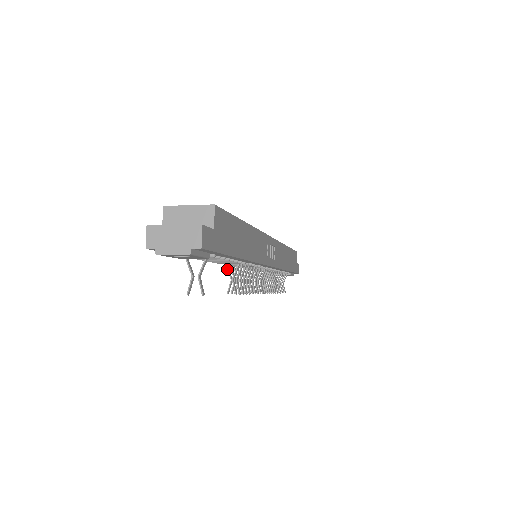
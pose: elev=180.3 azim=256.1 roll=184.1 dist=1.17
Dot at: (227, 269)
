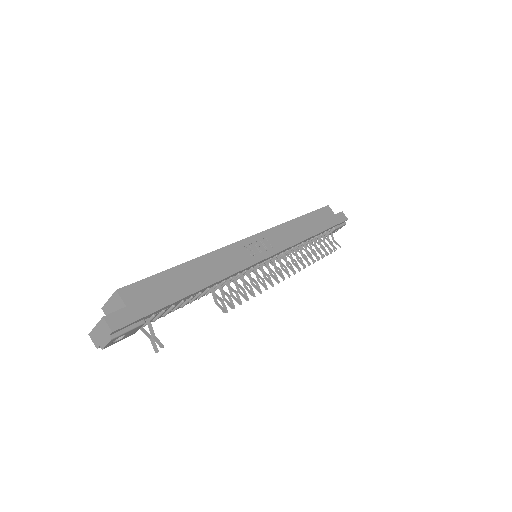
Dot at: occluded
